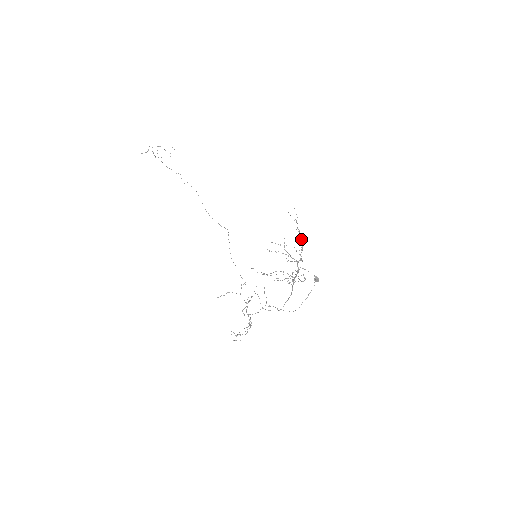
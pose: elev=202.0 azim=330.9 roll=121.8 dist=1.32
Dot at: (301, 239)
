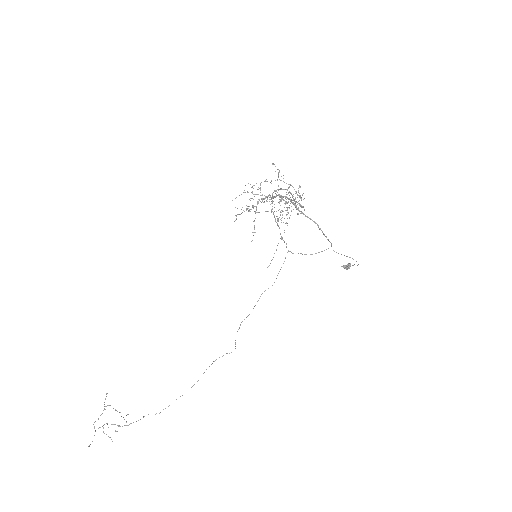
Dot at: occluded
